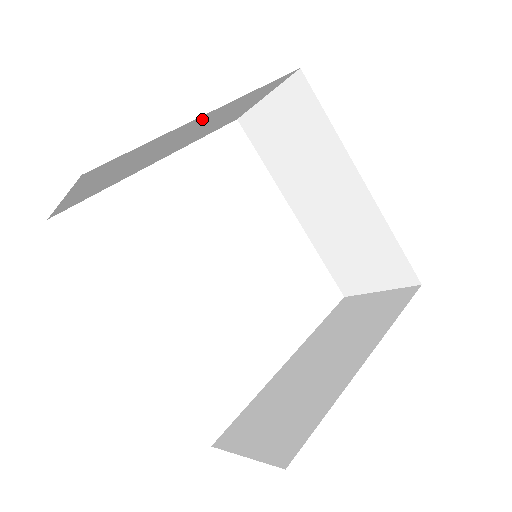
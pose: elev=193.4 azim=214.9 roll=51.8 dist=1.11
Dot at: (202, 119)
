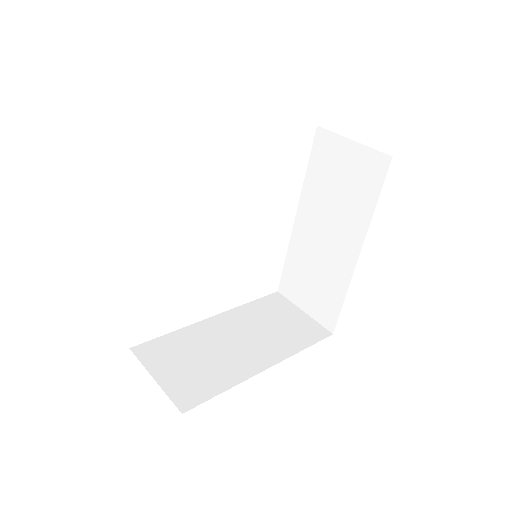
Dot at: occluded
